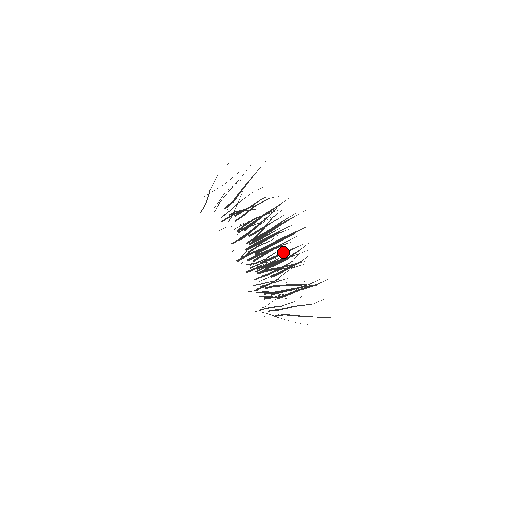
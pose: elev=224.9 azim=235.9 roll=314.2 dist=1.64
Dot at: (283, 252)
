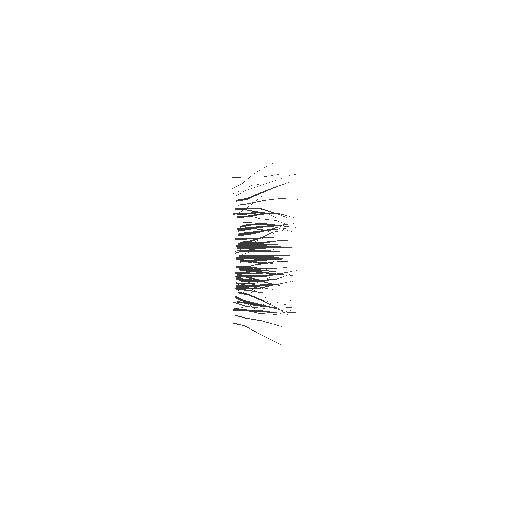
Dot at: (260, 269)
